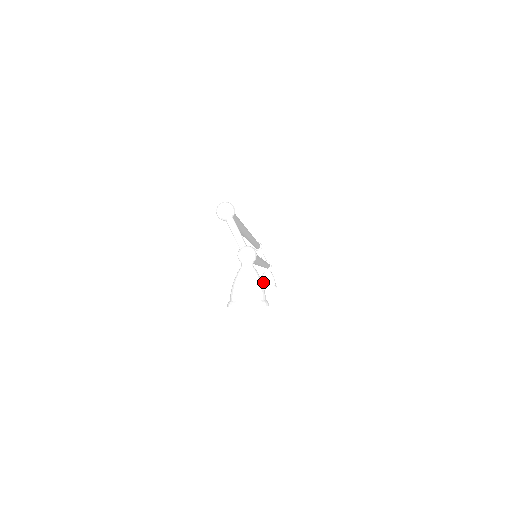
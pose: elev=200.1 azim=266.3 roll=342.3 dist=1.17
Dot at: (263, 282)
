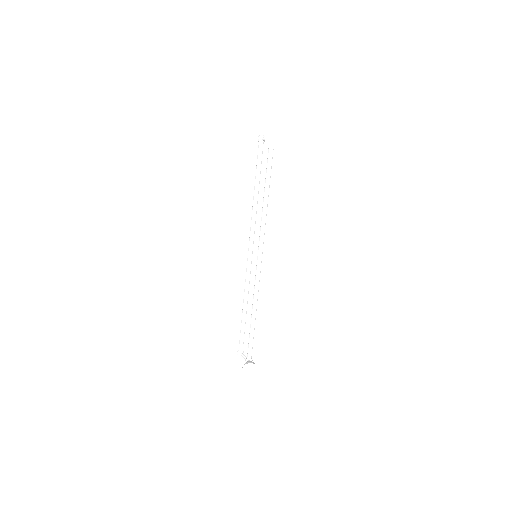
Dot at: (246, 362)
